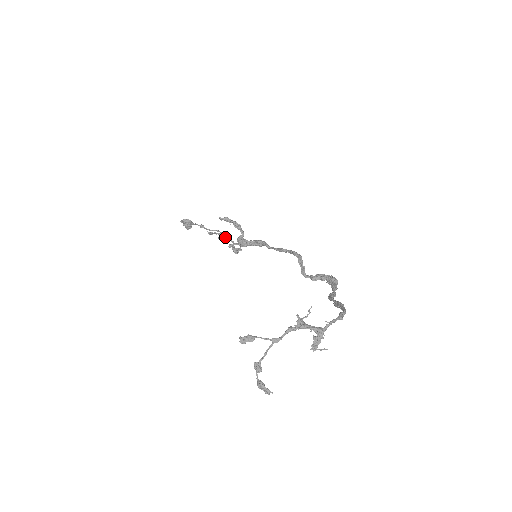
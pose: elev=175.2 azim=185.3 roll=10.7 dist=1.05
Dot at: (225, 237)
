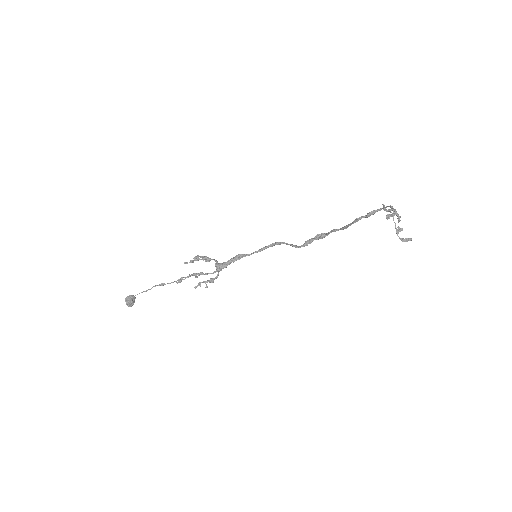
Dot at: (199, 274)
